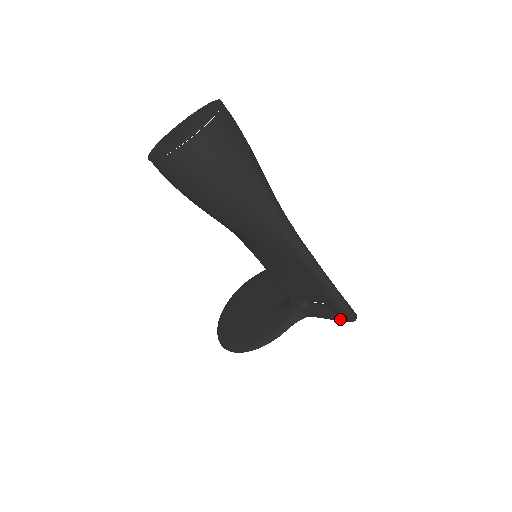
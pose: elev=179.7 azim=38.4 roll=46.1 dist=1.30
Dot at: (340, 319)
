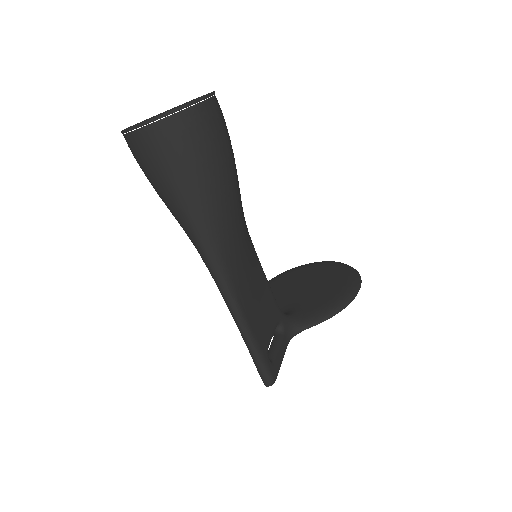
Dot at: occluded
